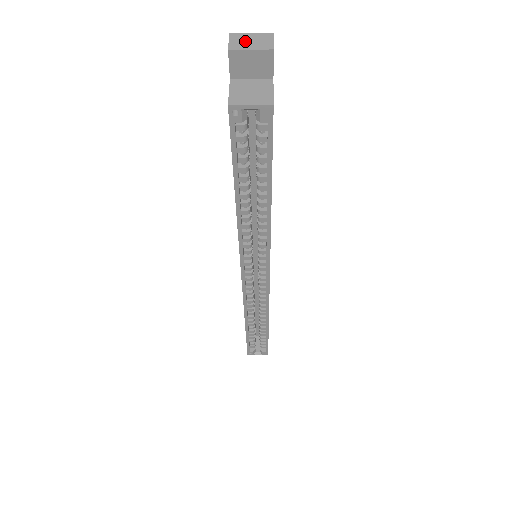
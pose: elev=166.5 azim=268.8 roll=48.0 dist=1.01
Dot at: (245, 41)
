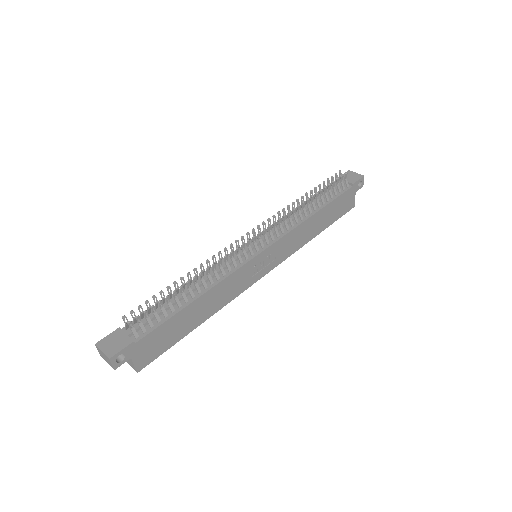
Dot at: (103, 355)
